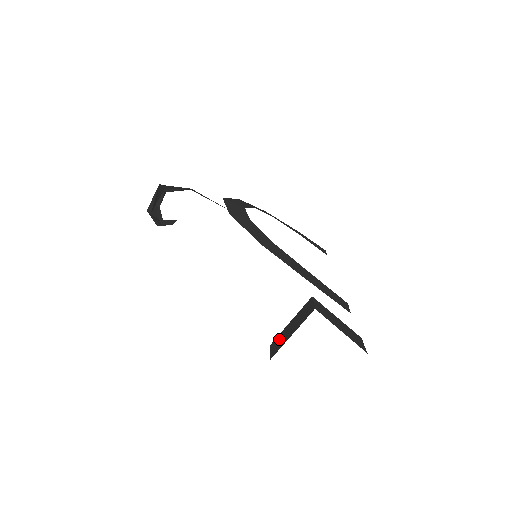
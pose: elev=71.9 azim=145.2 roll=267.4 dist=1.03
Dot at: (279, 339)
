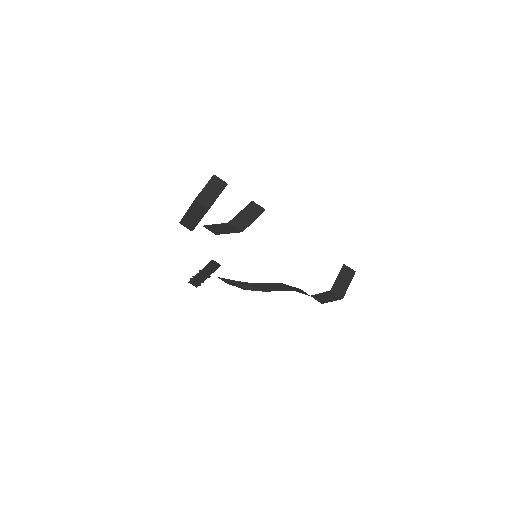
Dot at: occluded
